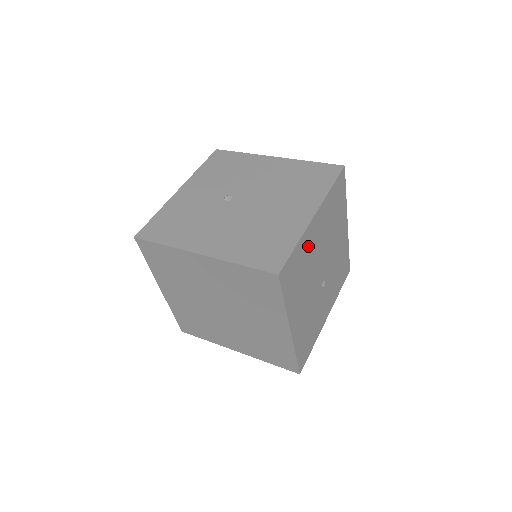
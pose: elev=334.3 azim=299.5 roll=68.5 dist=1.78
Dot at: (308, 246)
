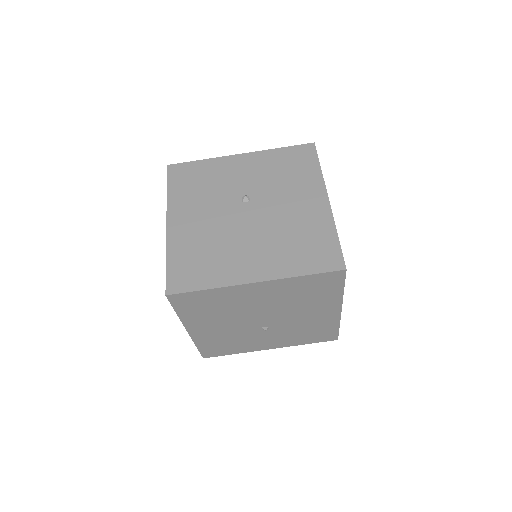
Dot at: (235, 297)
